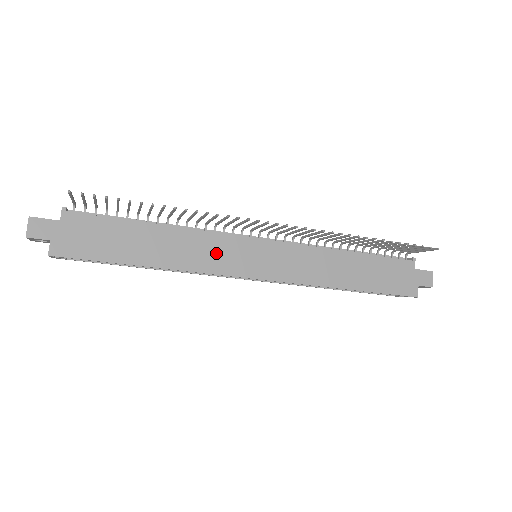
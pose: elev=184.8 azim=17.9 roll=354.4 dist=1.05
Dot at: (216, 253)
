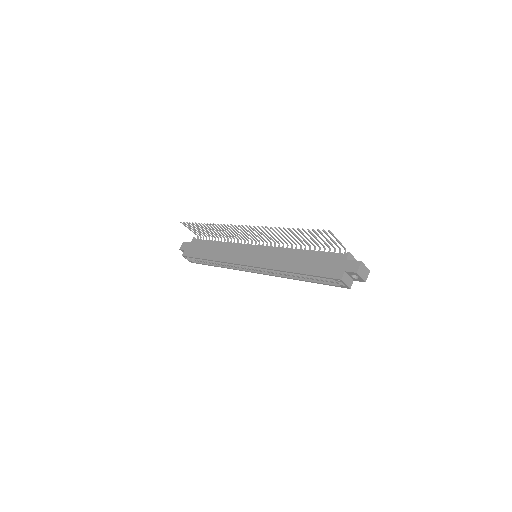
Dot at: (235, 253)
